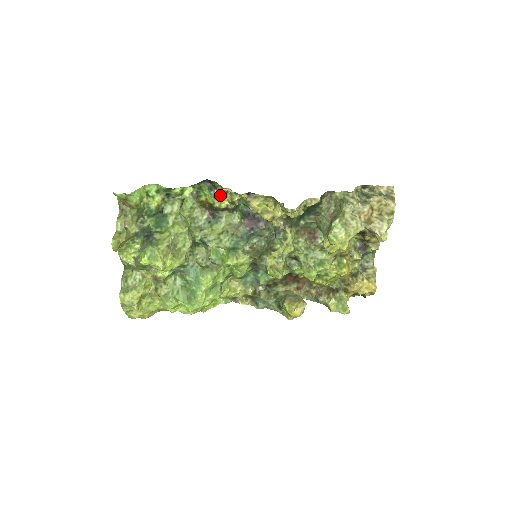
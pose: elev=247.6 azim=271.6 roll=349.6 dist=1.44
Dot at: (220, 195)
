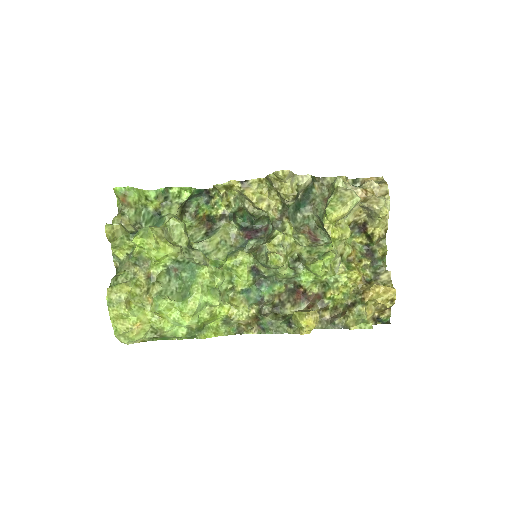
Dot at: (217, 203)
